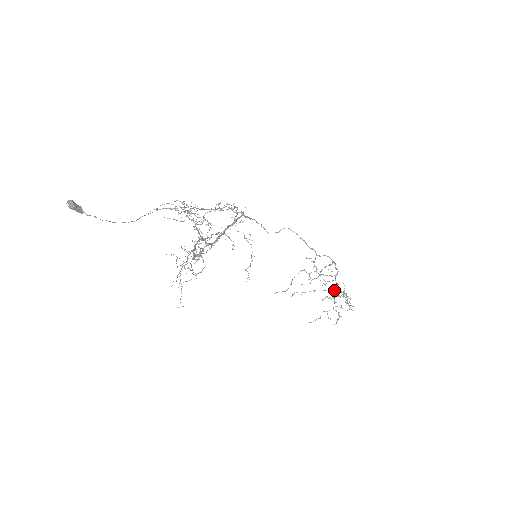
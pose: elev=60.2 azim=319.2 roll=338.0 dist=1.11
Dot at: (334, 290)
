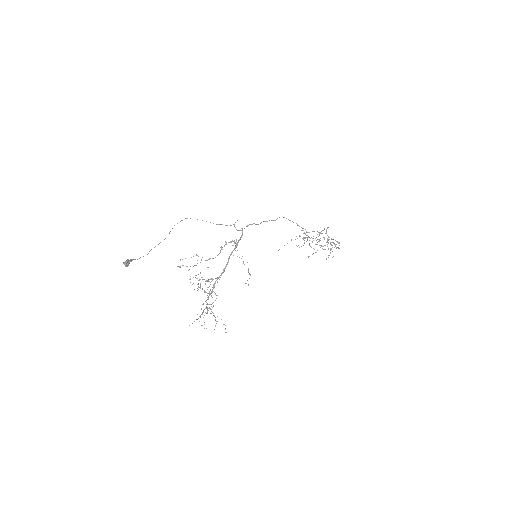
Dot at: occluded
